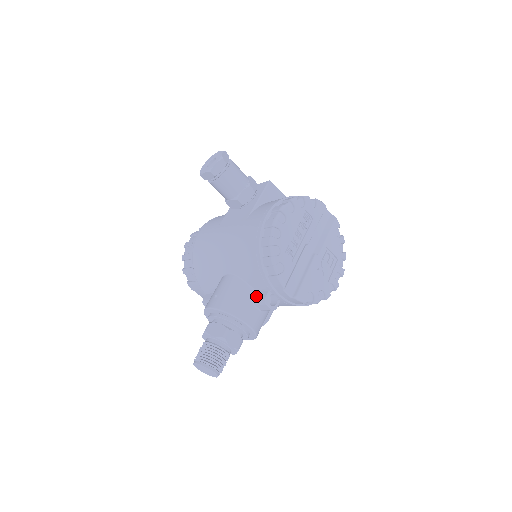
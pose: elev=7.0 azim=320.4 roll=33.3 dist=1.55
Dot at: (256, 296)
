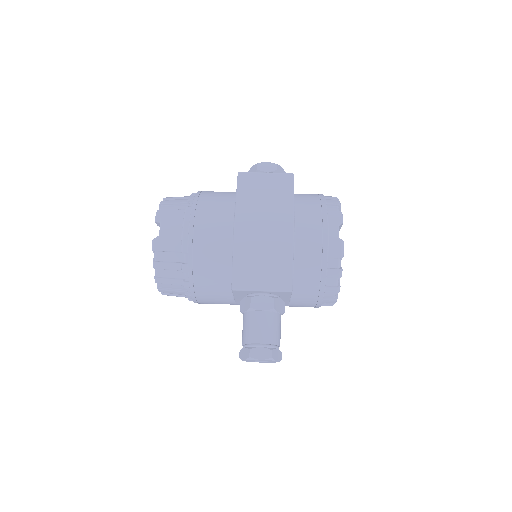
Dot at: occluded
